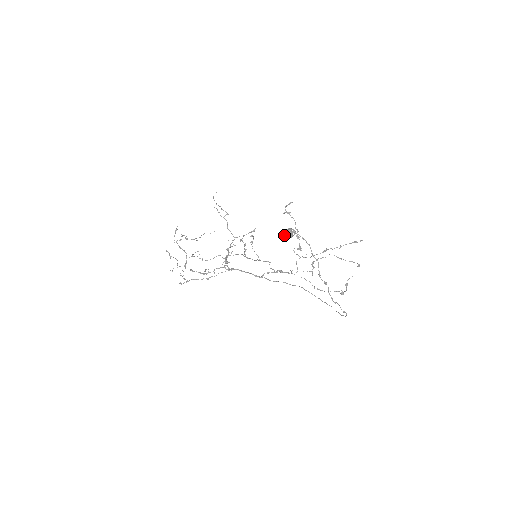
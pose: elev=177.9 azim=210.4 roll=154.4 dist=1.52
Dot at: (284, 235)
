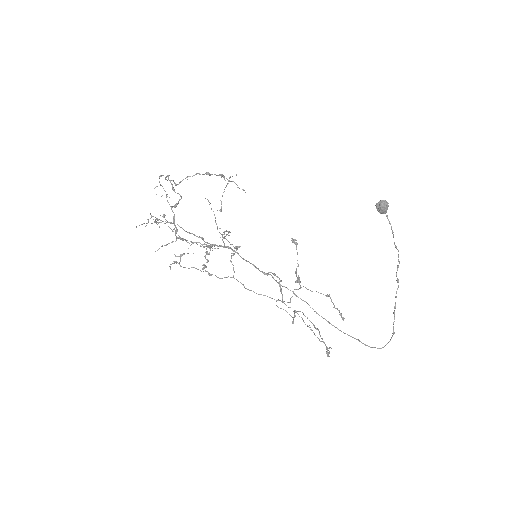
Dot at: (384, 201)
